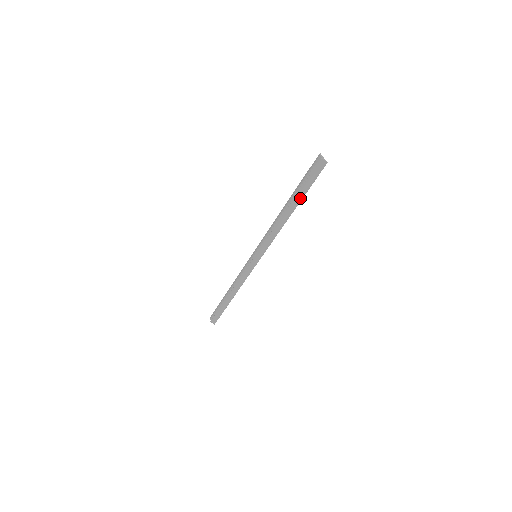
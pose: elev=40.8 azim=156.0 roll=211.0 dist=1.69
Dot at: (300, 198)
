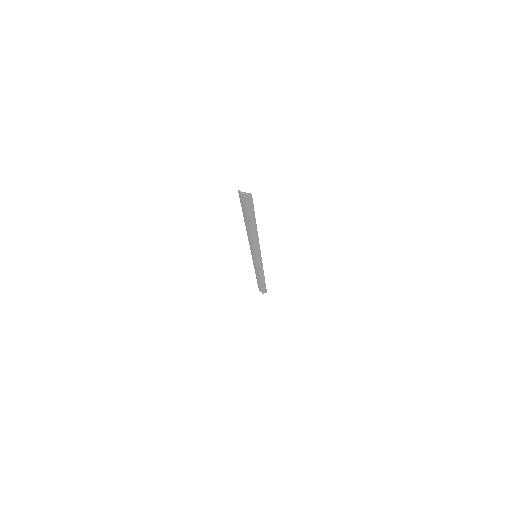
Dot at: (253, 219)
